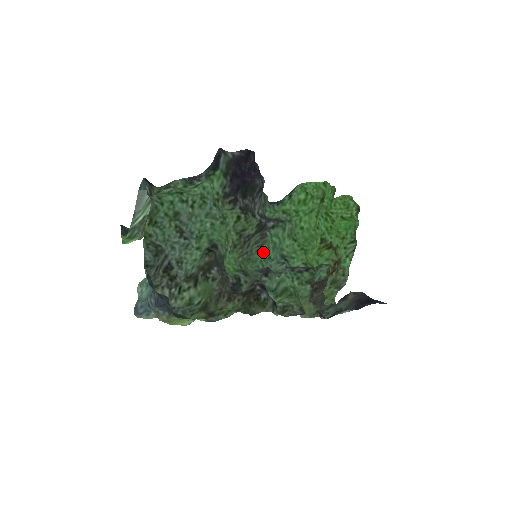
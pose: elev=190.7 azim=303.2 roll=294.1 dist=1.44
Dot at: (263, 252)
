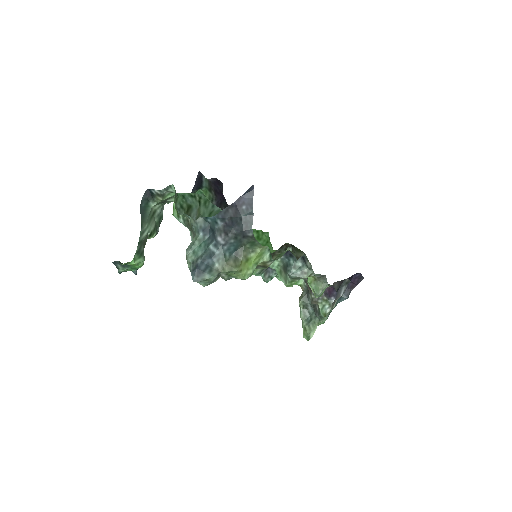
Dot at: occluded
